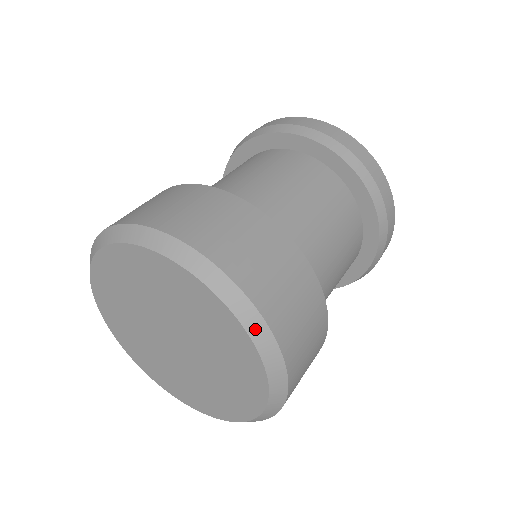
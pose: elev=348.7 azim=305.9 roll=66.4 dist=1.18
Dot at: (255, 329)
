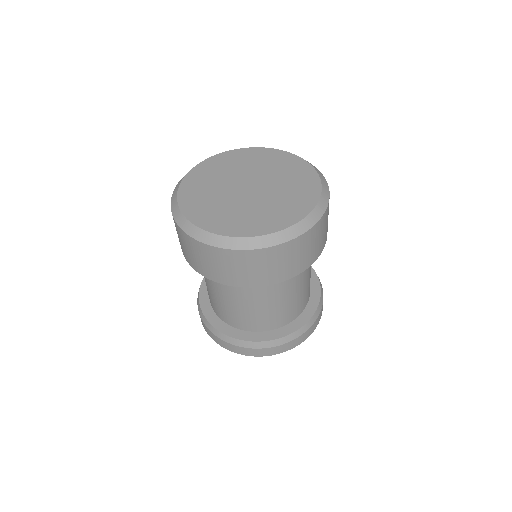
Dot at: (317, 170)
